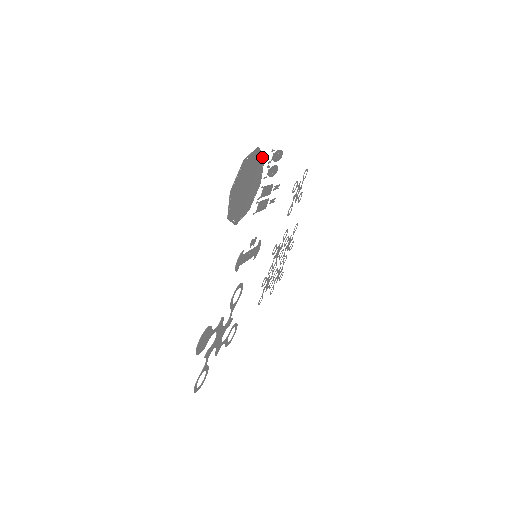
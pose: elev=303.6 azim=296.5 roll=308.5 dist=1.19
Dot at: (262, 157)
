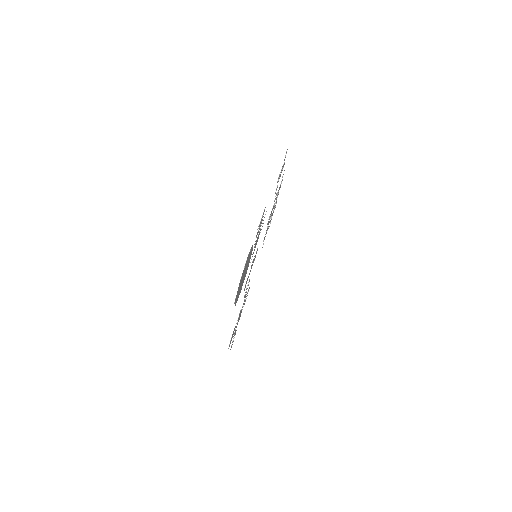
Dot at: (251, 247)
